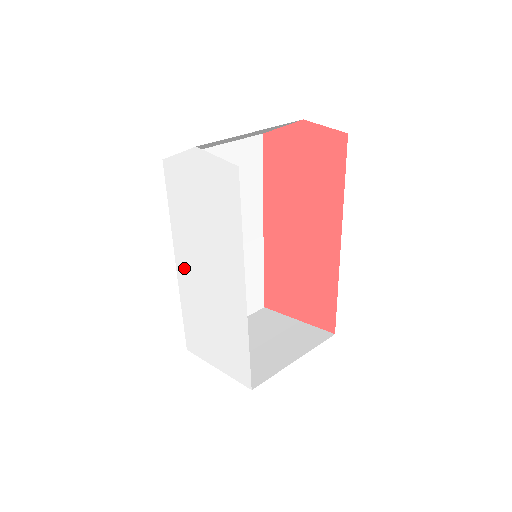
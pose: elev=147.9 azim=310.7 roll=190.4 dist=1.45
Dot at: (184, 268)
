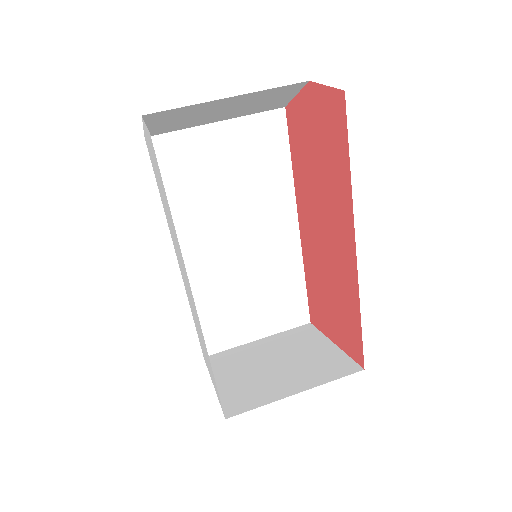
Dot at: occluded
